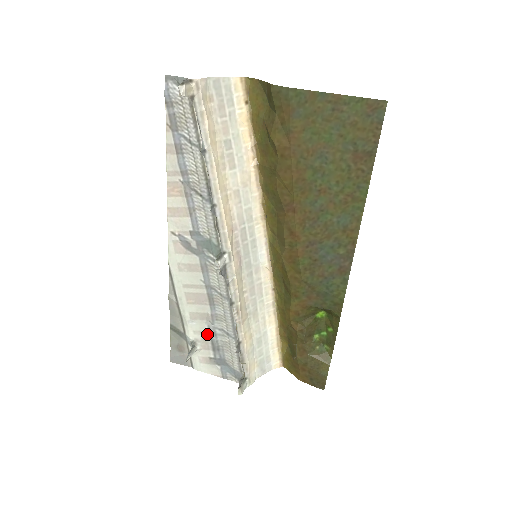
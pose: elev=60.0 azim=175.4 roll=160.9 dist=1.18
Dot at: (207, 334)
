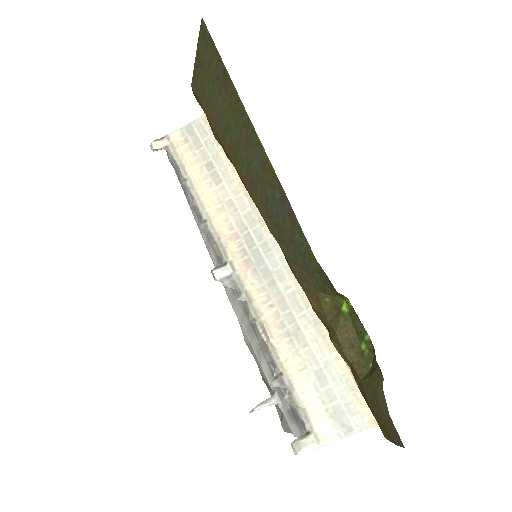
Dot at: (272, 376)
